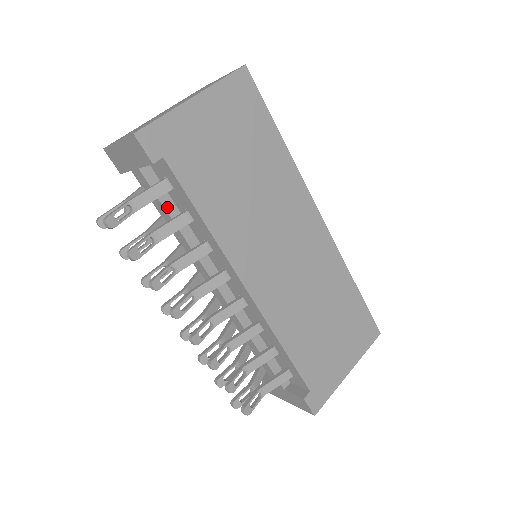
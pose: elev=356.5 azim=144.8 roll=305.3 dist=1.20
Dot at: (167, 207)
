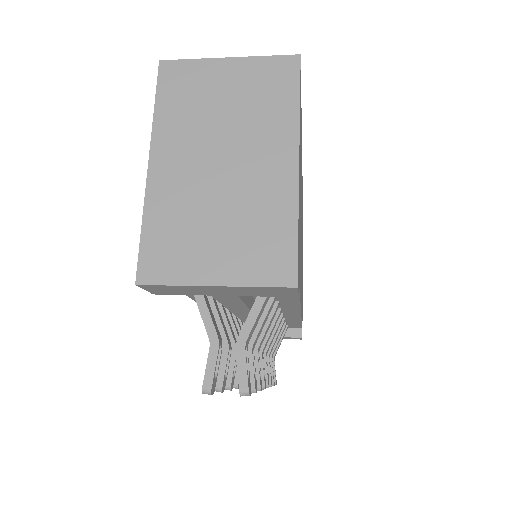
Dot at: (248, 303)
